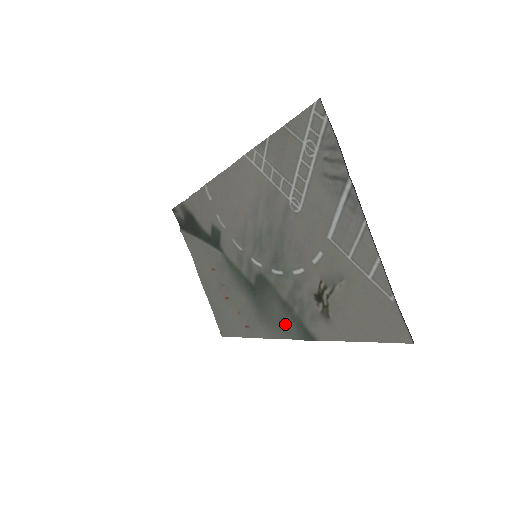
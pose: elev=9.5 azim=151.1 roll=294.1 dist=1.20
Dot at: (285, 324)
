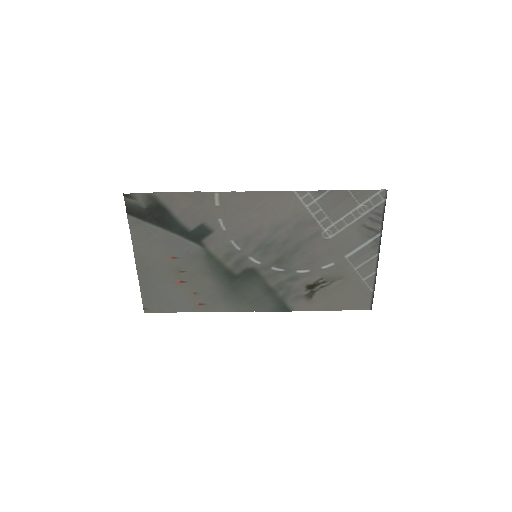
Dot at: (262, 302)
